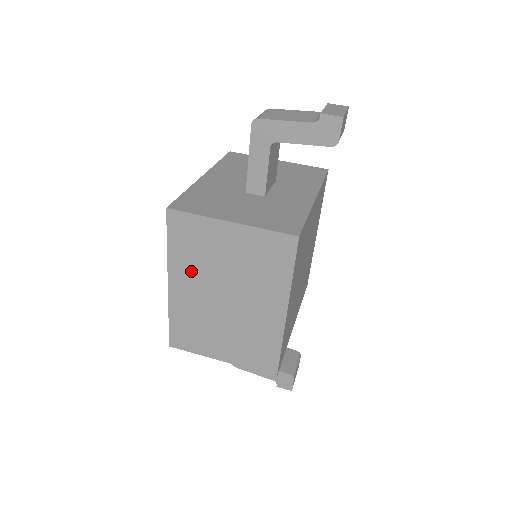
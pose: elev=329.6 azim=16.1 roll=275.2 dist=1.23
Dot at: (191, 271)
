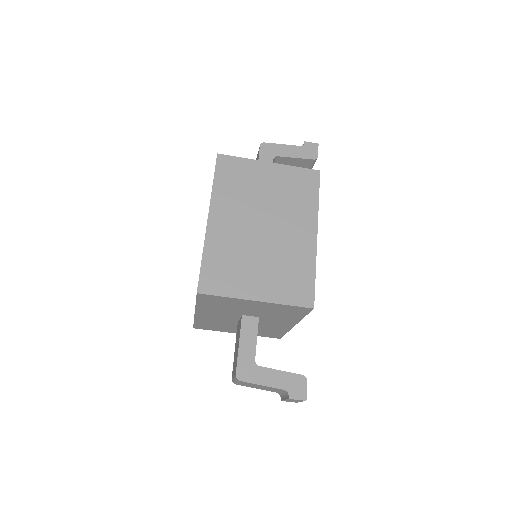
Dot at: (232, 204)
